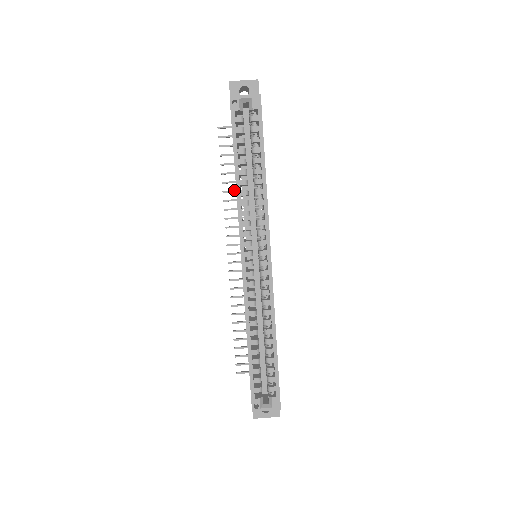
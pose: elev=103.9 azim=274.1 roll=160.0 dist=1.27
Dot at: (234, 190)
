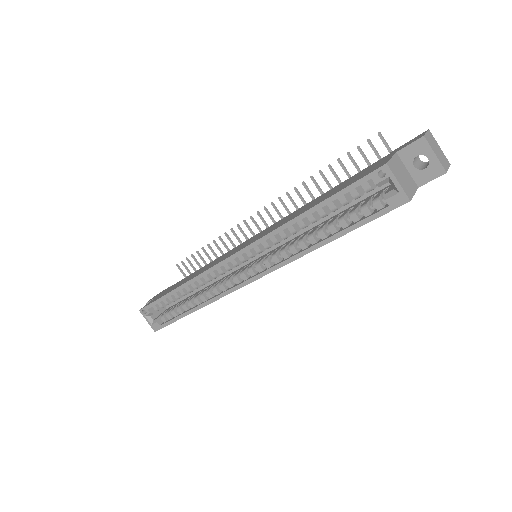
Dot at: (320, 188)
